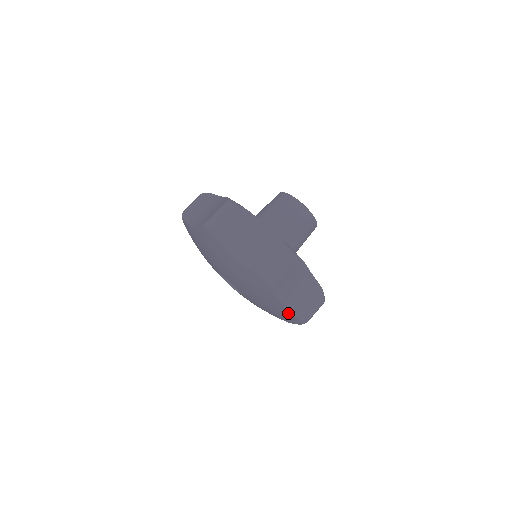
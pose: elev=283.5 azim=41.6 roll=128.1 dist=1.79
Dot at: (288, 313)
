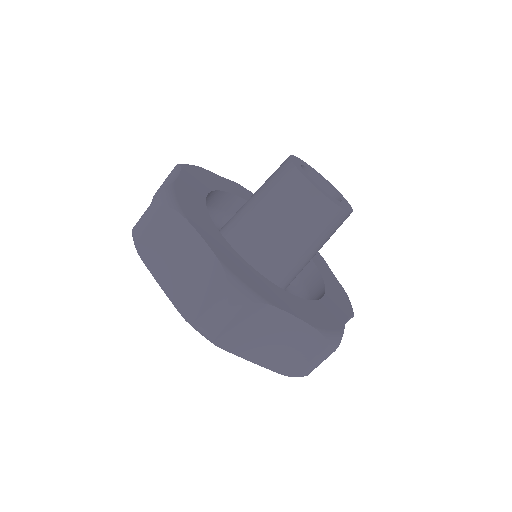
Dot at: (264, 365)
